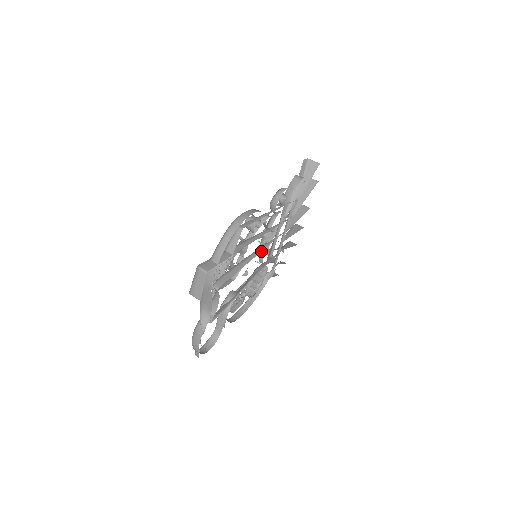
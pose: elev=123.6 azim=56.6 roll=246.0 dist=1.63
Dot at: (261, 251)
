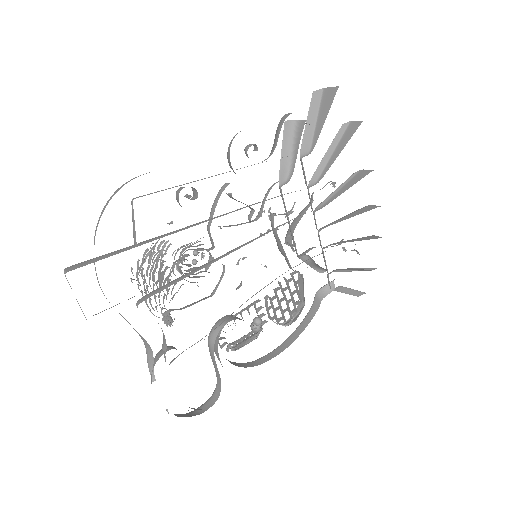
Dot at: (246, 244)
